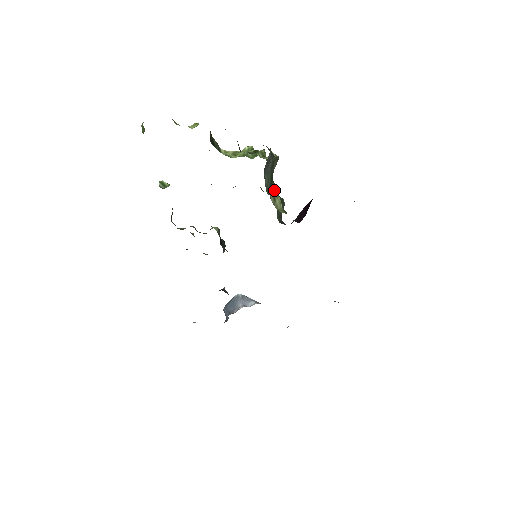
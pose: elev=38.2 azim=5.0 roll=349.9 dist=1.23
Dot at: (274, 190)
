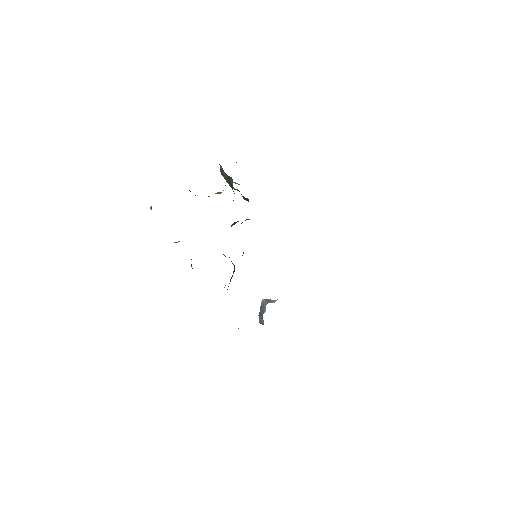
Dot at: (236, 189)
